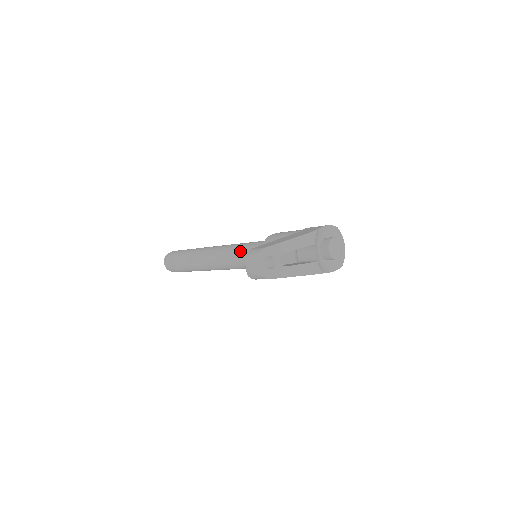
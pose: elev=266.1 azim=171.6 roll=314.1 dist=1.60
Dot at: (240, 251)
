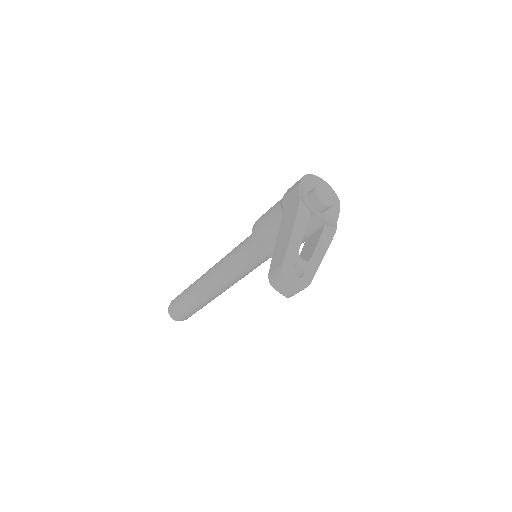
Dot at: (237, 263)
